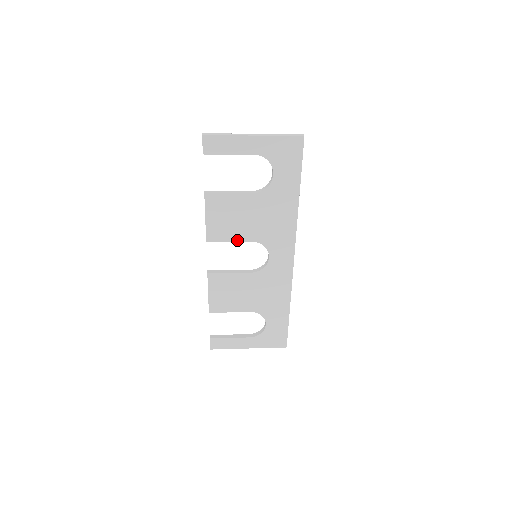
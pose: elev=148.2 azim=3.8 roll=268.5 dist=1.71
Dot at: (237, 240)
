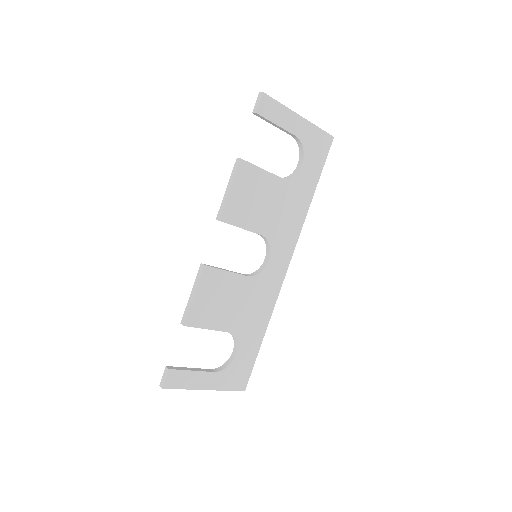
Dot at: (249, 229)
